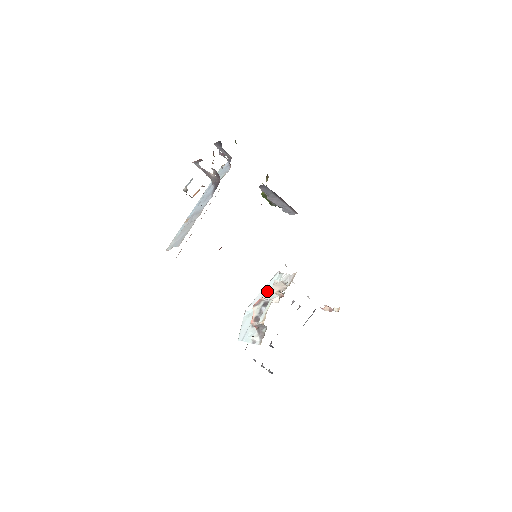
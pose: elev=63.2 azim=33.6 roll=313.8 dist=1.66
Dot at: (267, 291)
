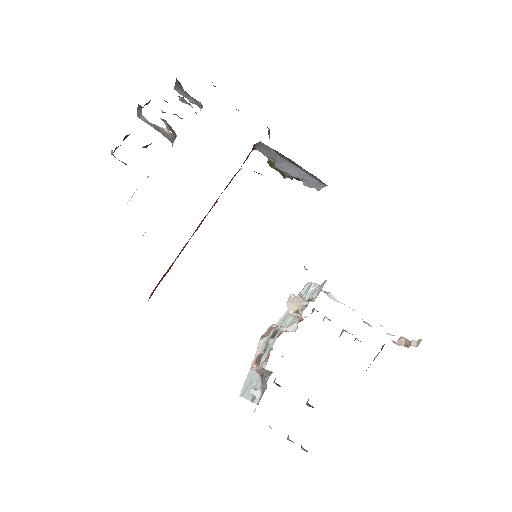
Dot at: (288, 314)
